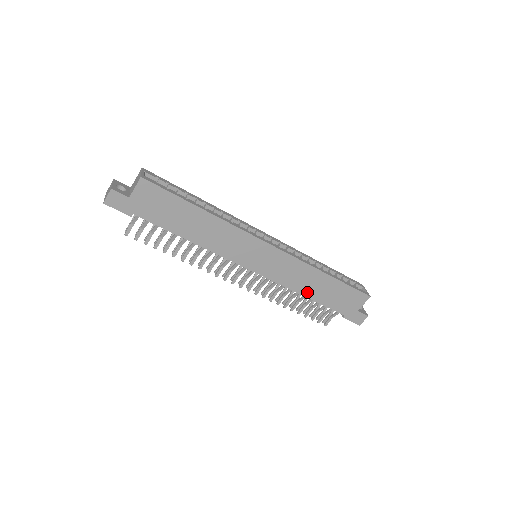
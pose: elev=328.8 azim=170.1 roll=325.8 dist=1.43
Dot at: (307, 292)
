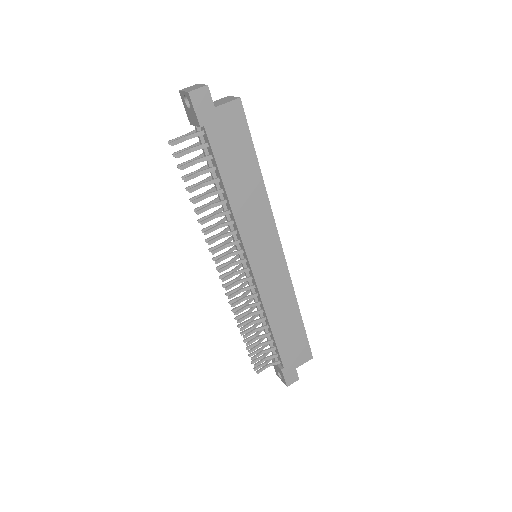
Dot at: (274, 321)
